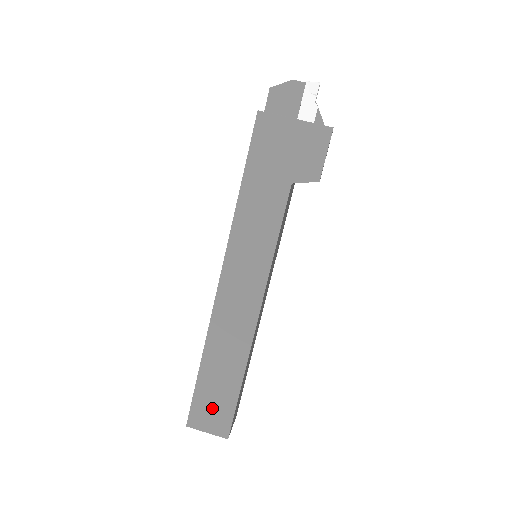
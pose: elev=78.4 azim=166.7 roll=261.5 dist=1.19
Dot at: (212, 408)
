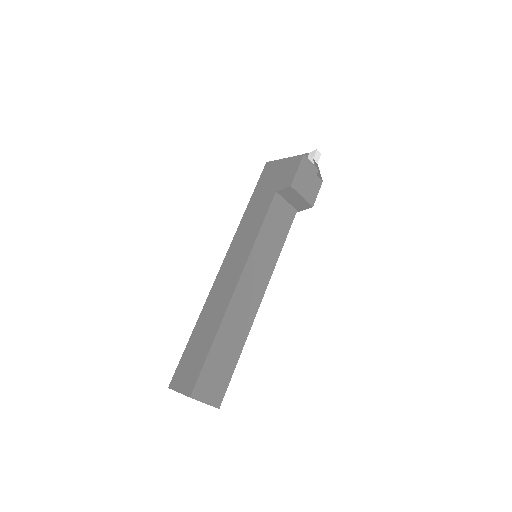
Dot at: (189, 368)
